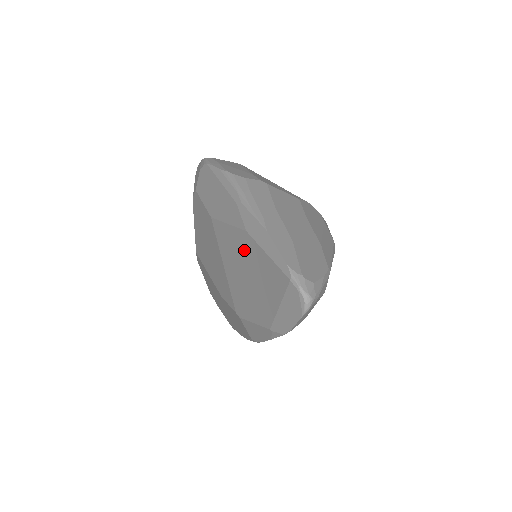
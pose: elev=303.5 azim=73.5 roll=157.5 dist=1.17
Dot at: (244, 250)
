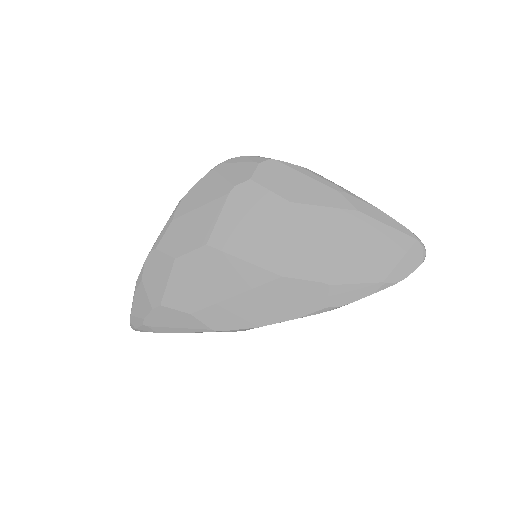
Dot at: (352, 225)
